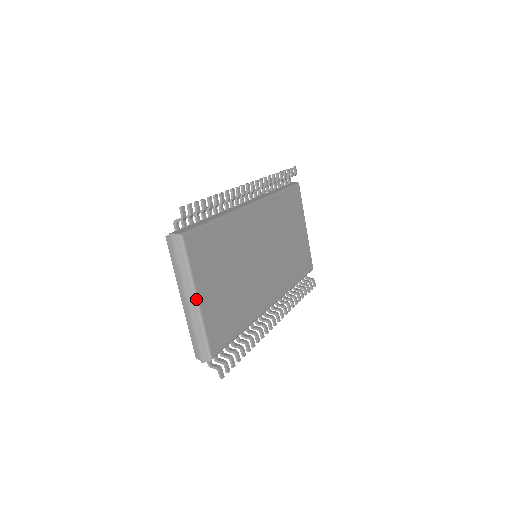
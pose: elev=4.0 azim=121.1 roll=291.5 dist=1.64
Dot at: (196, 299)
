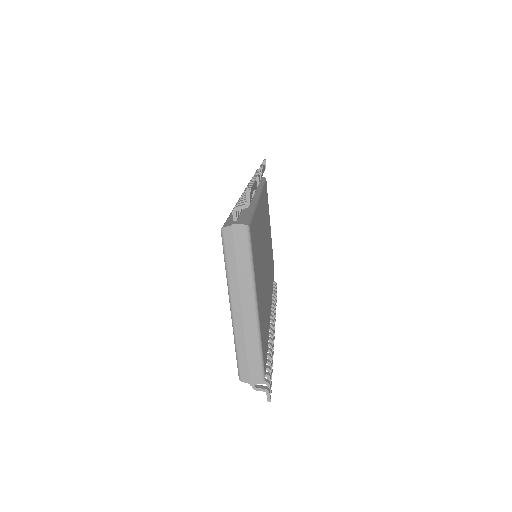
Dot at: (256, 306)
